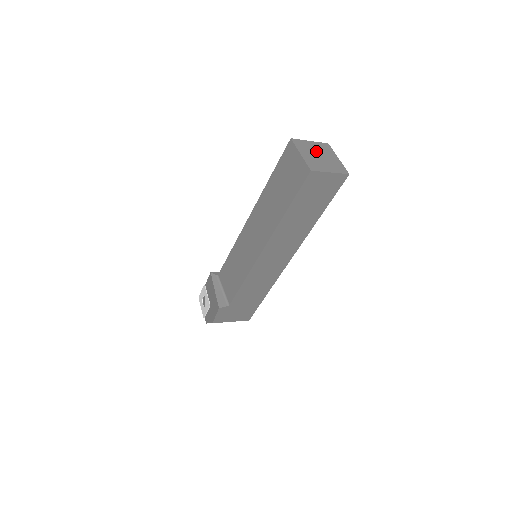
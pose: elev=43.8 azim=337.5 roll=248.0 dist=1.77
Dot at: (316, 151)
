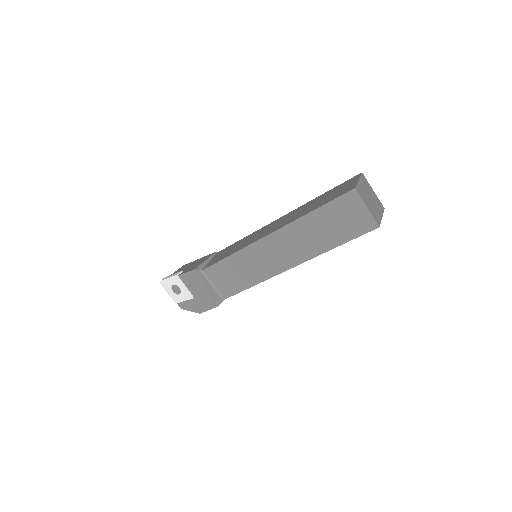
Dot at: (367, 193)
